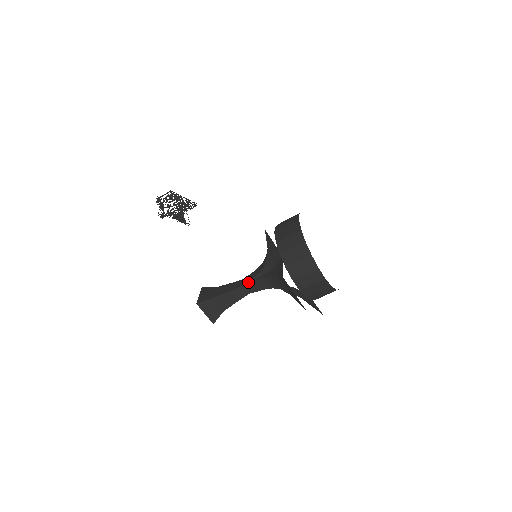
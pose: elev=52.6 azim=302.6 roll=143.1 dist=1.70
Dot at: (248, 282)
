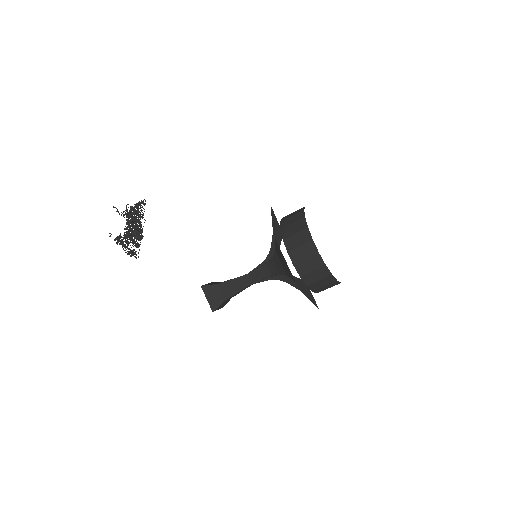
Dot at: (257, 282)
